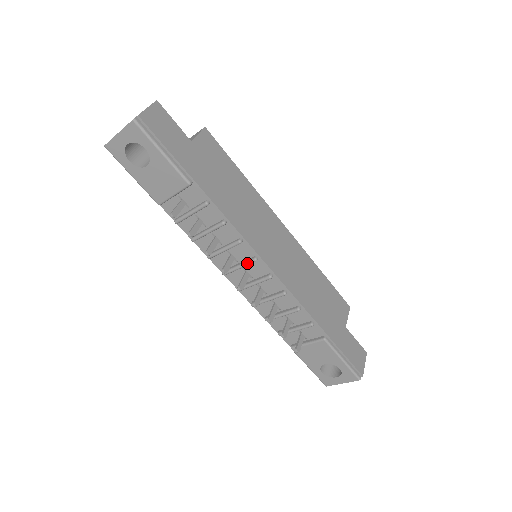
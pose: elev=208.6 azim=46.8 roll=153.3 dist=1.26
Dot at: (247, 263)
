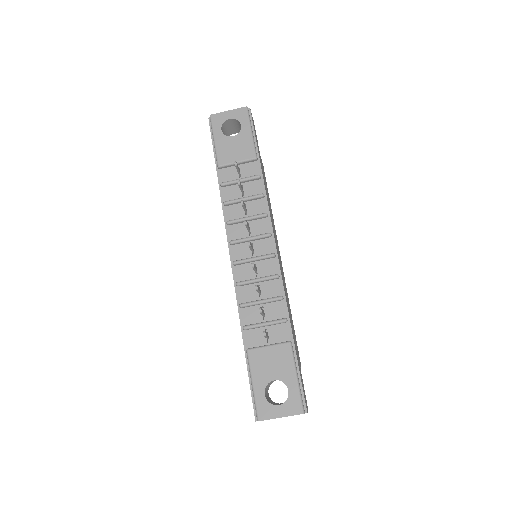
Dot at: (261, 235)
